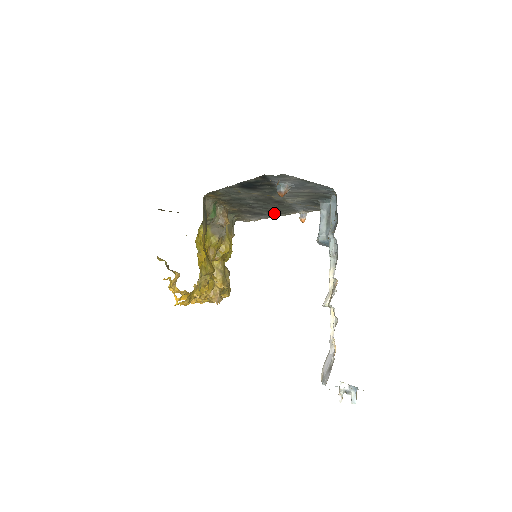
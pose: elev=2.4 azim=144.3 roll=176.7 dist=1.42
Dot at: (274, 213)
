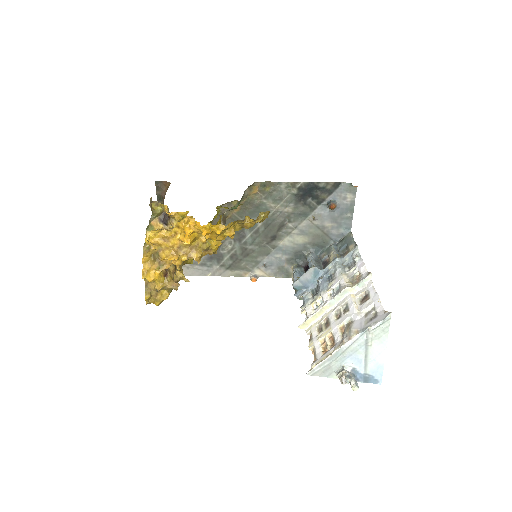
Dot at: (229, 264)
